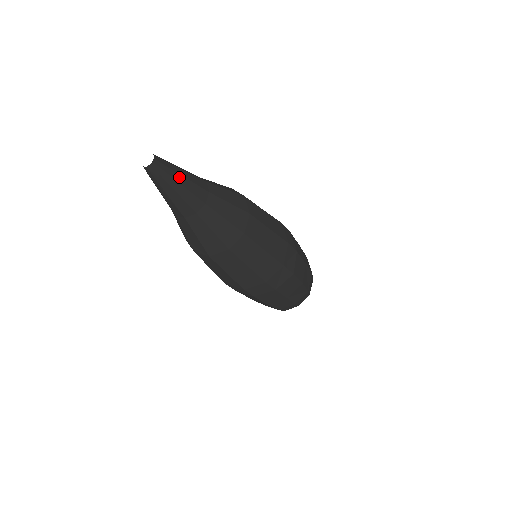
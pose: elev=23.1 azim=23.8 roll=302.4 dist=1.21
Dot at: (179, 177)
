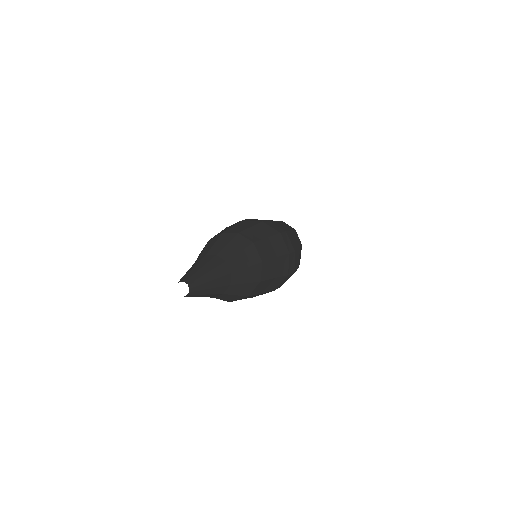
Dot at: (209, 284)
